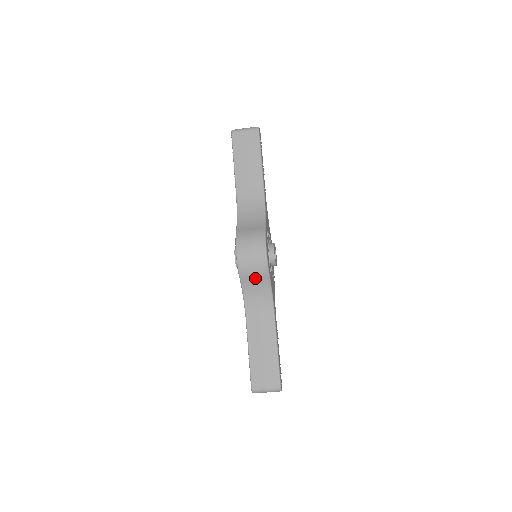
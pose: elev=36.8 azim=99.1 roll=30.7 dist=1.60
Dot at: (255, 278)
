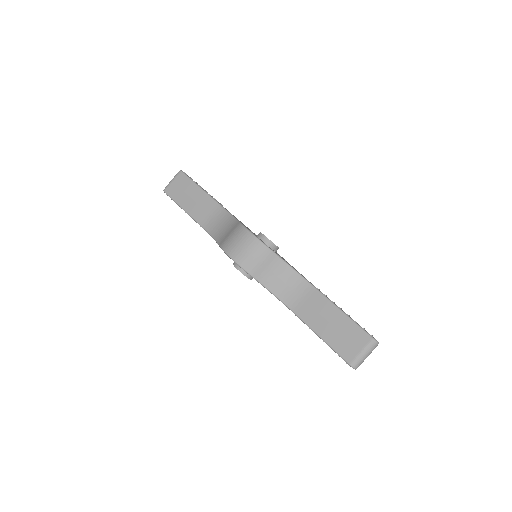
Dot at: (264, 265)
